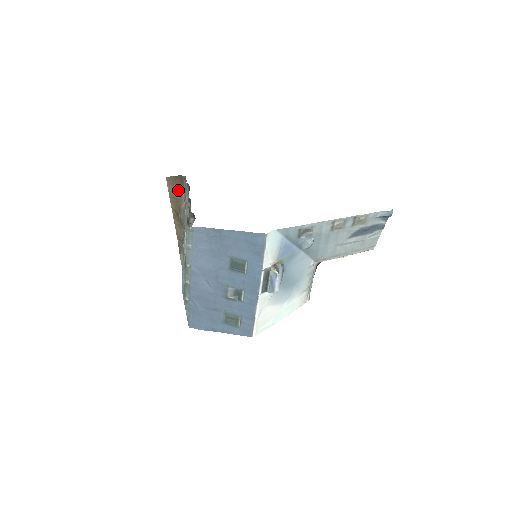
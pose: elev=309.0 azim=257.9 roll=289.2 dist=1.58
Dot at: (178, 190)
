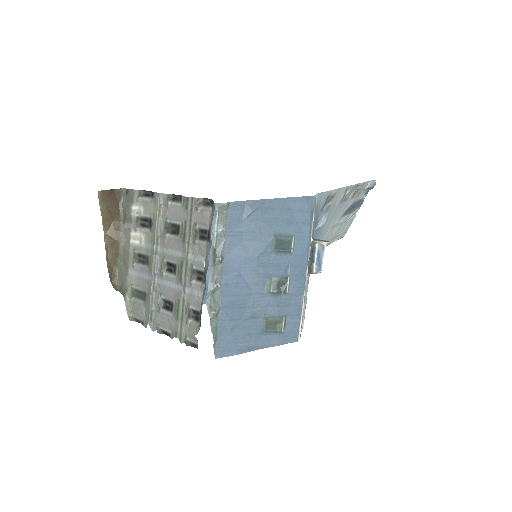
Dot at: (113, 209)
